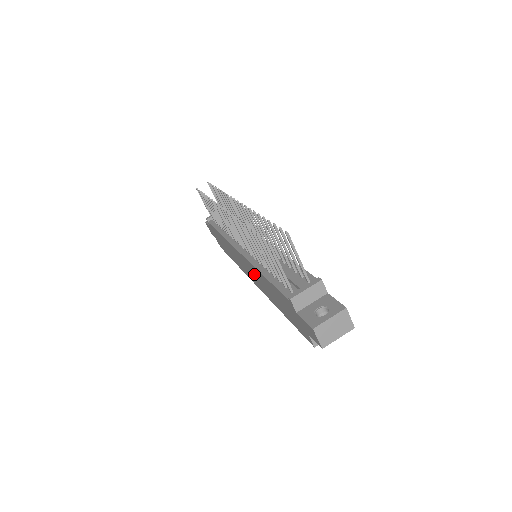
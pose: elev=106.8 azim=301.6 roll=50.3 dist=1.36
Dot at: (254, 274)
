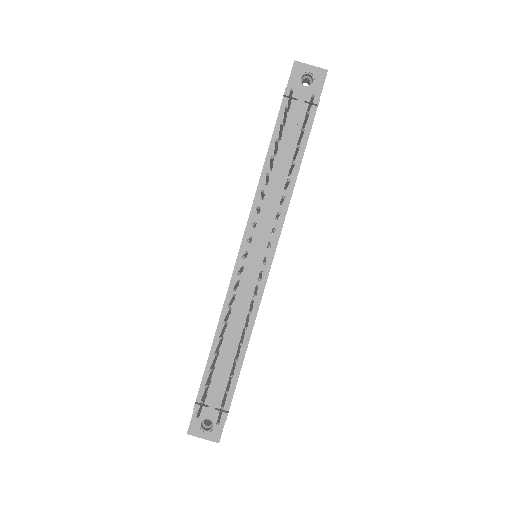
Dot at: occluded
